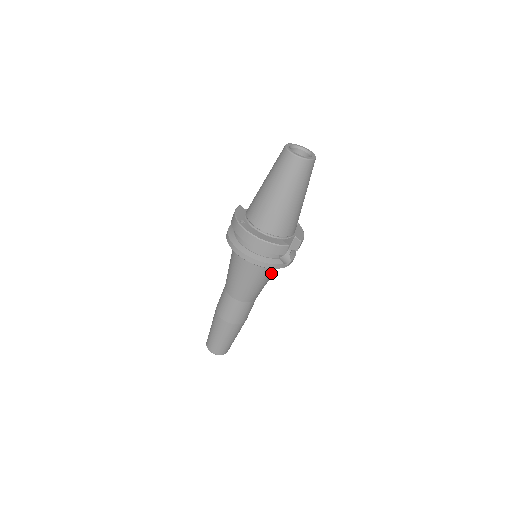
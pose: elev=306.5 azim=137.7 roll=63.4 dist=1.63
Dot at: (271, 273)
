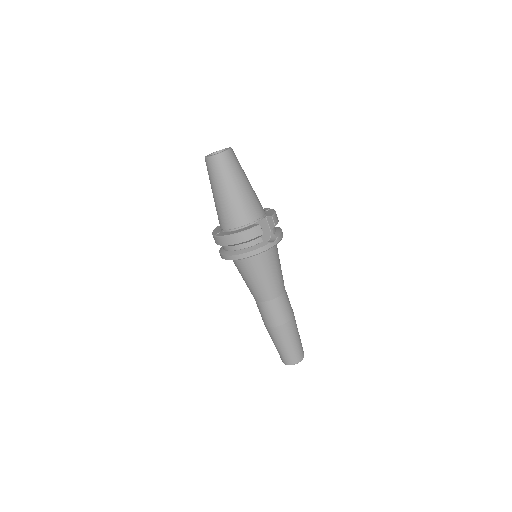
Dot at: (273, 259)
